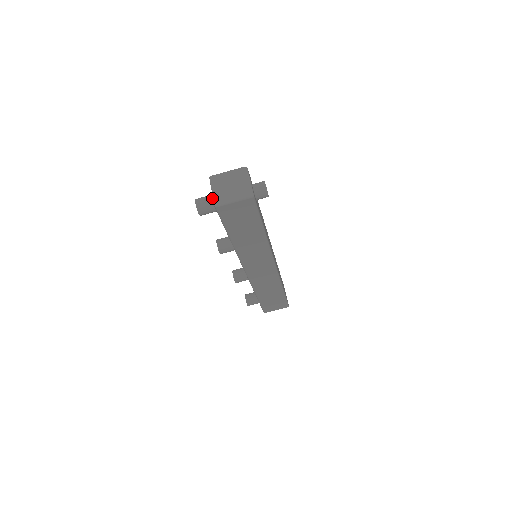
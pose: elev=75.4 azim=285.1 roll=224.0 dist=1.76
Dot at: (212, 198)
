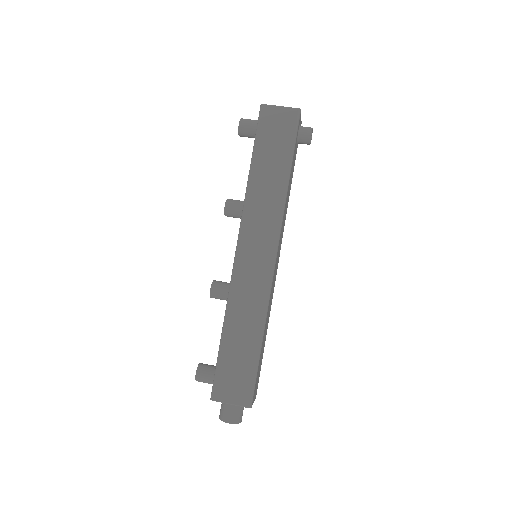
Dot at: occluded
